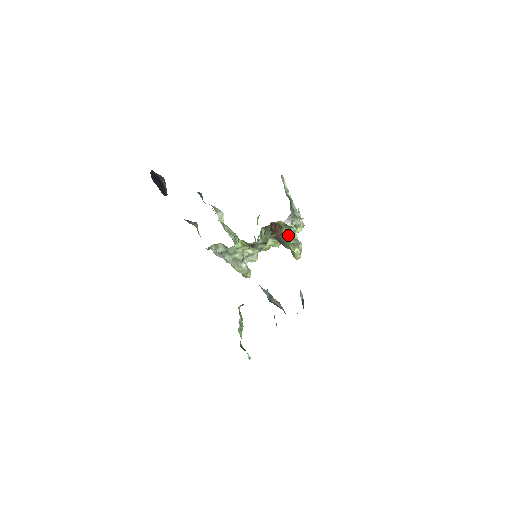
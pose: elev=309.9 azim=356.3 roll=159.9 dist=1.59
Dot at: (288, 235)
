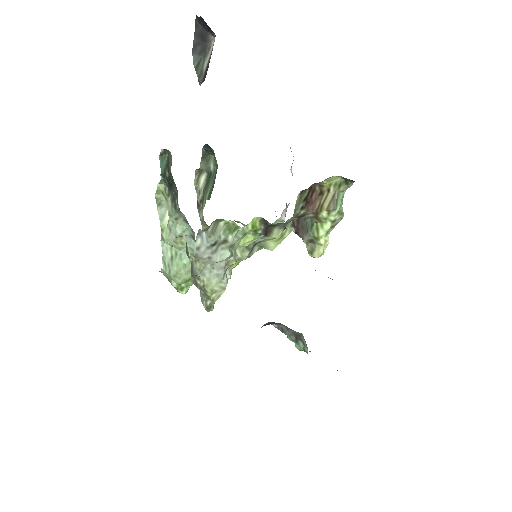
Dot at: (336, 203)
